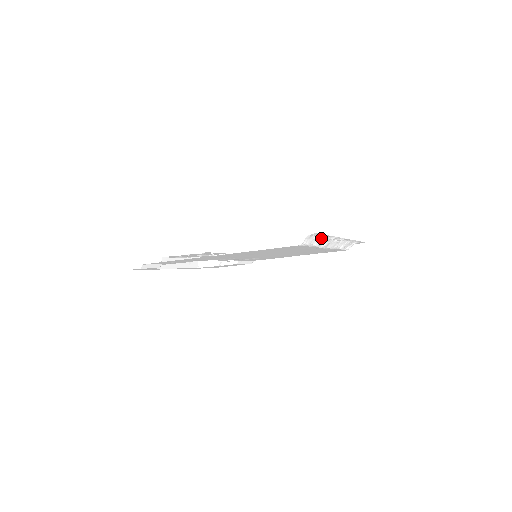
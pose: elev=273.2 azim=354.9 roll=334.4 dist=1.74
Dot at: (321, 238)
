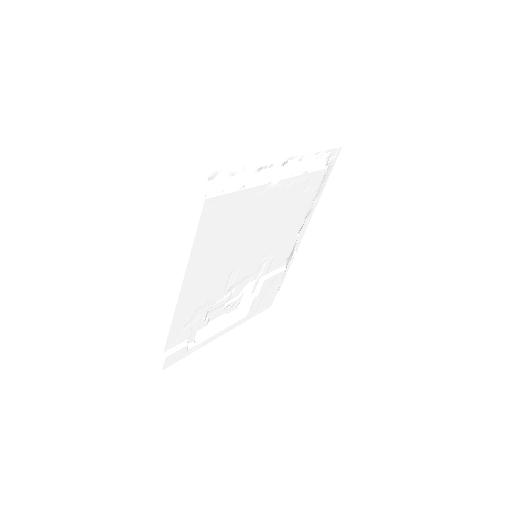
Dot at: (237, 177)
